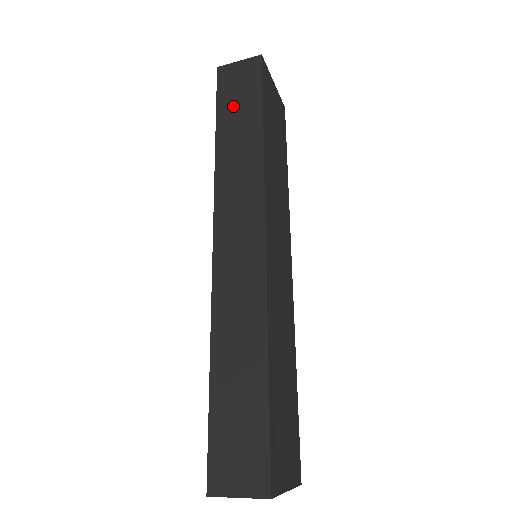
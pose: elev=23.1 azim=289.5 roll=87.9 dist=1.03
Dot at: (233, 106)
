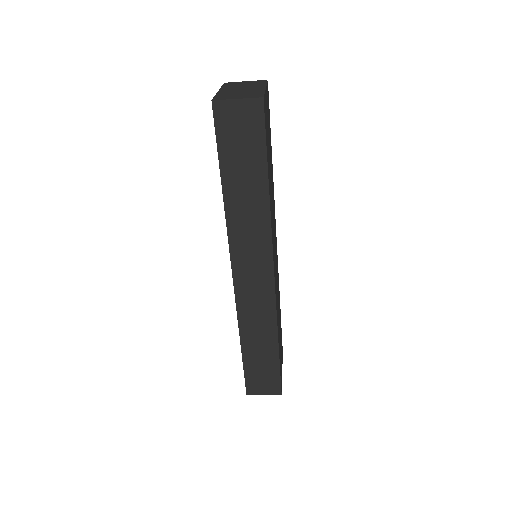
Dot at: (236, 157)
